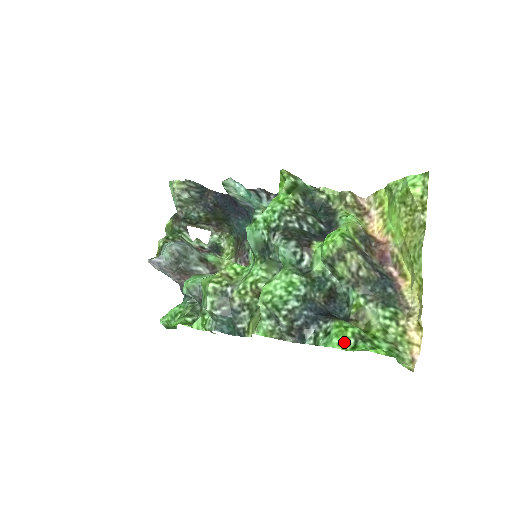
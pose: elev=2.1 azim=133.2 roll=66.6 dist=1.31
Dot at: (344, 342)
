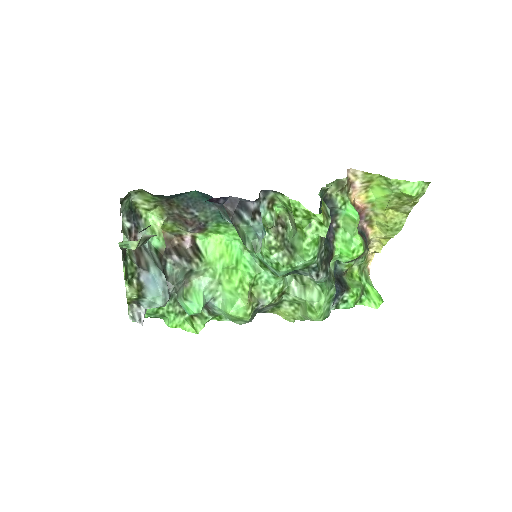
Dot at: (356, 302)
